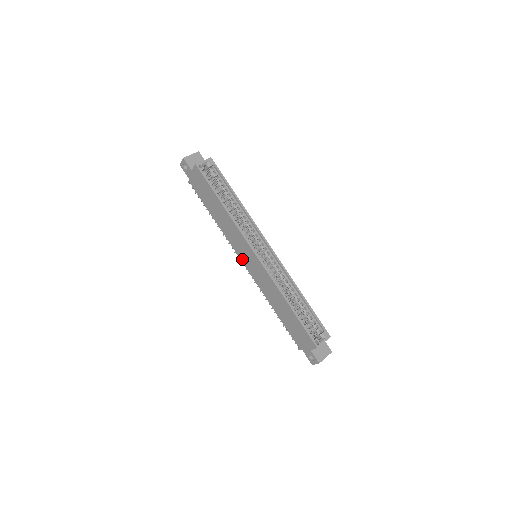
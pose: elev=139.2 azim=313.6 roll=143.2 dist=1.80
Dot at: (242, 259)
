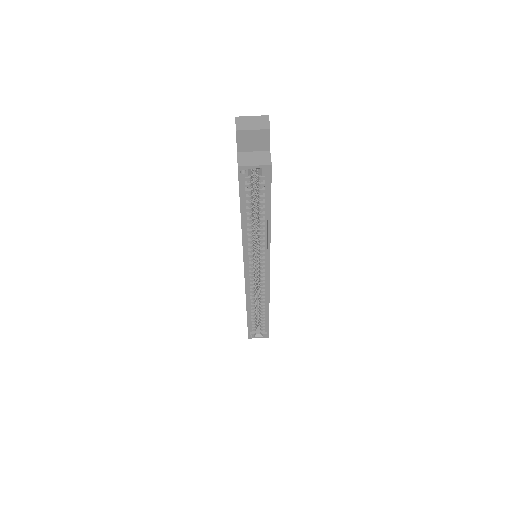
Dot at: occluded
